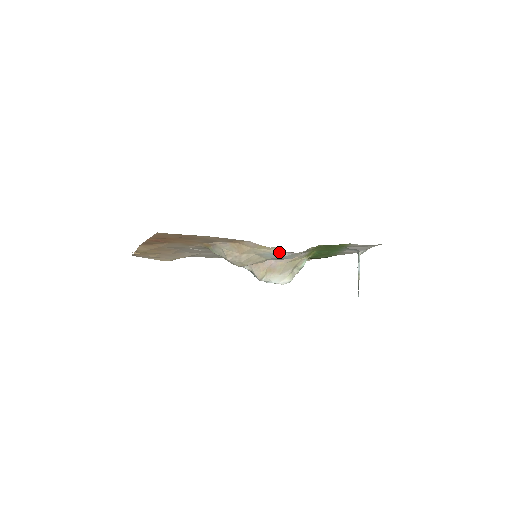
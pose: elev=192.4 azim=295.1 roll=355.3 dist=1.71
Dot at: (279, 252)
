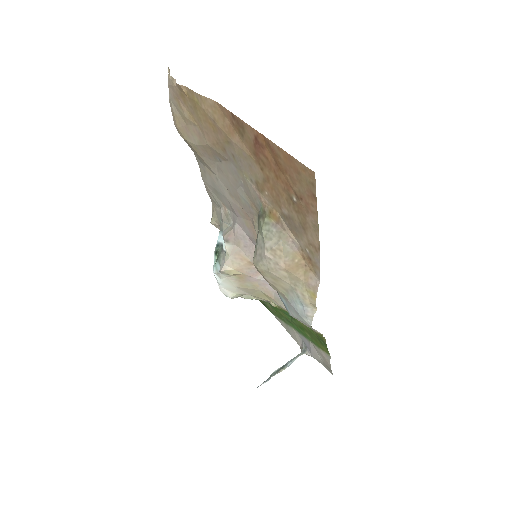
Dot at: (310, 313)
